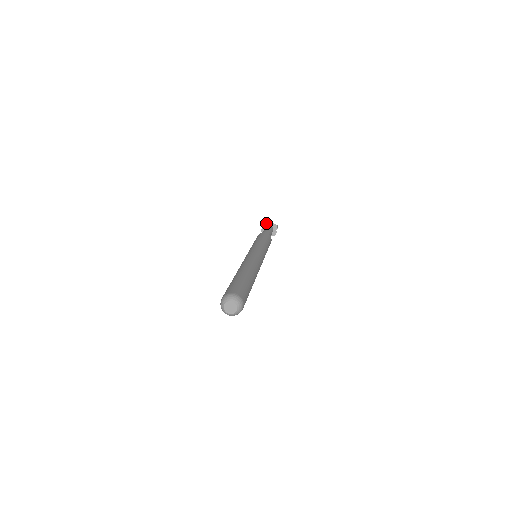
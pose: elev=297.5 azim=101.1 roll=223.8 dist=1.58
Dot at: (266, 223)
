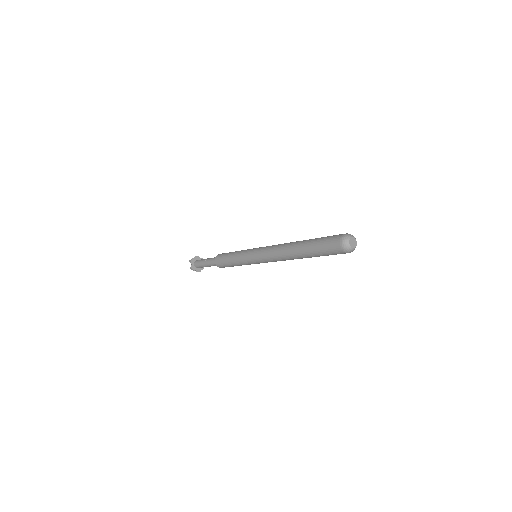
Dot at: (194, 259)
